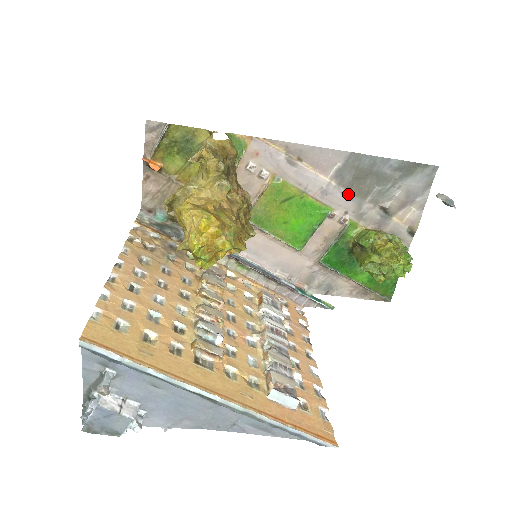
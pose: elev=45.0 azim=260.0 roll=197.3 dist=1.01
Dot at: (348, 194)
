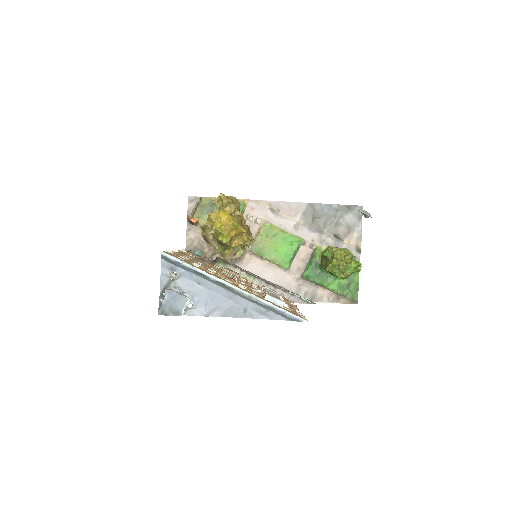
Dot at: (312, 229)
